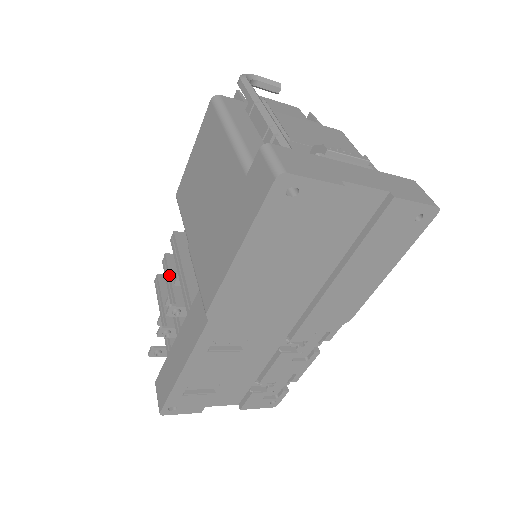
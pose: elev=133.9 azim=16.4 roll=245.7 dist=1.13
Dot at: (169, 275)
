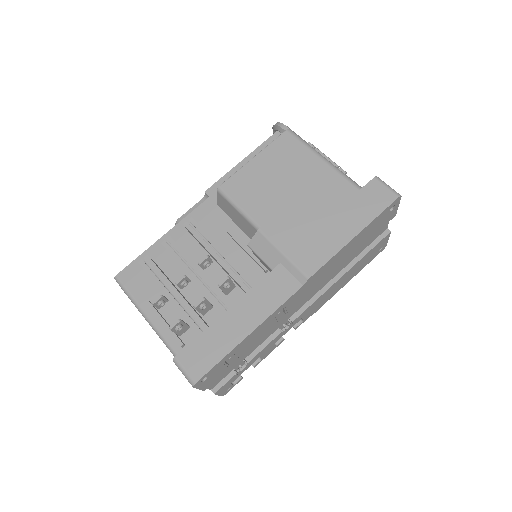
Dot at: occluded
